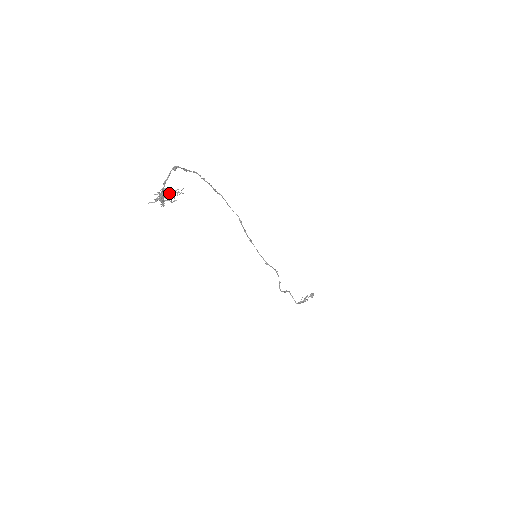
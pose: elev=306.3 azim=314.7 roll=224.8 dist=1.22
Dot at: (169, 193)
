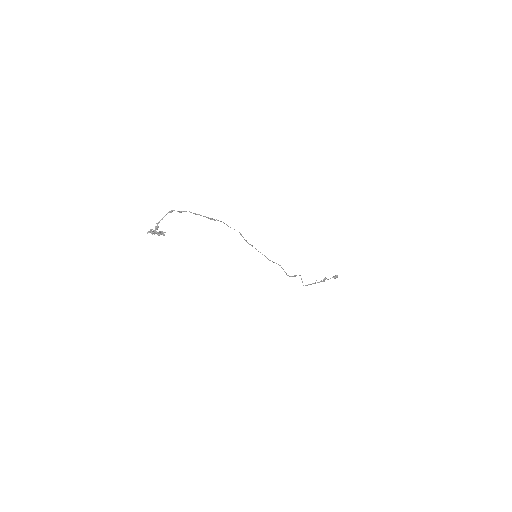
Dot at: (158, 232)
